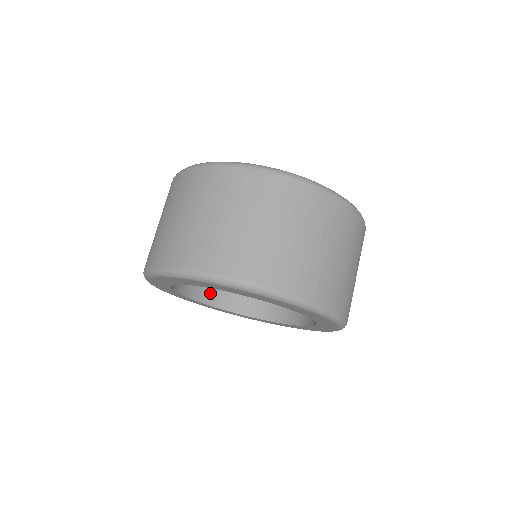
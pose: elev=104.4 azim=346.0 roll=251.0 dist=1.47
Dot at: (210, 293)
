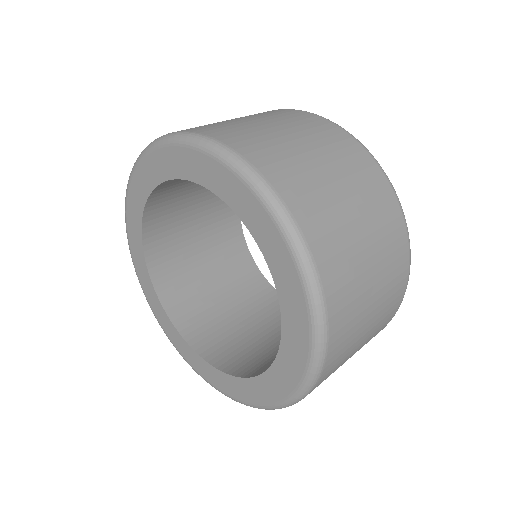
Dot at: (164, 271)
